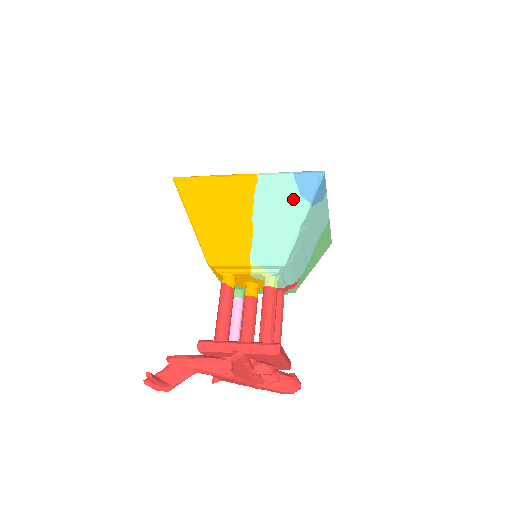
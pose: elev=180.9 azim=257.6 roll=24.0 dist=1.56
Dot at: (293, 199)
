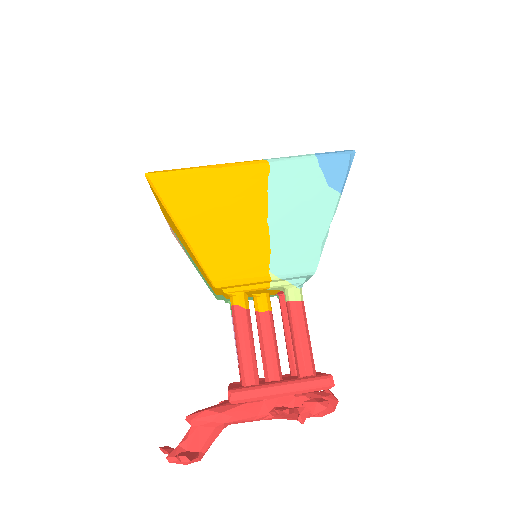
Dot at: (319, 190)
